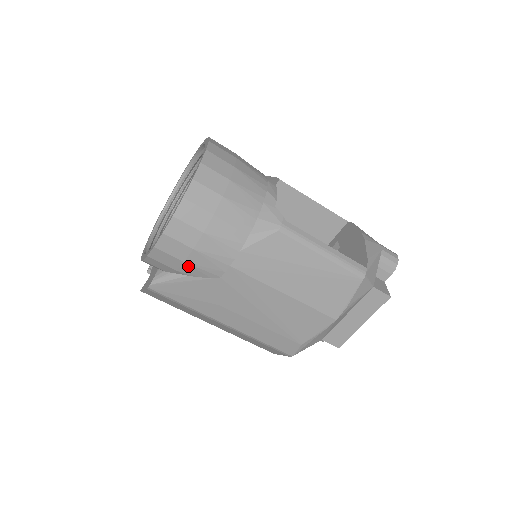
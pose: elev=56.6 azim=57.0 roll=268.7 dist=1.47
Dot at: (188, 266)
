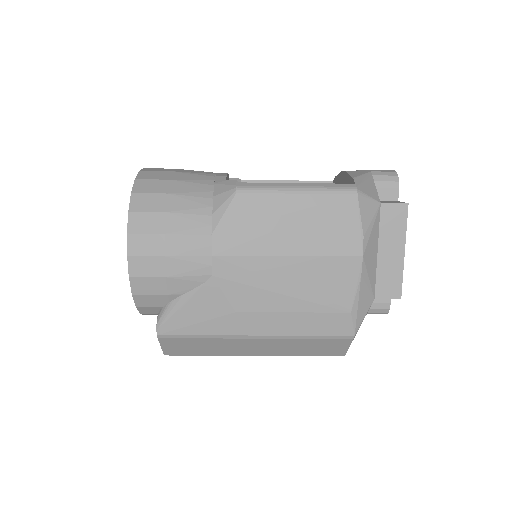
Dot at: (173, 281)
